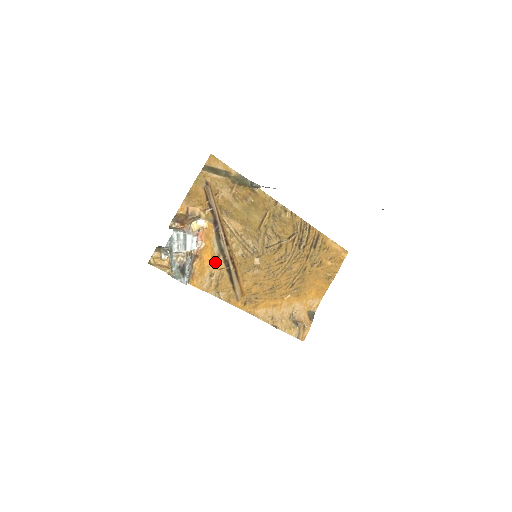
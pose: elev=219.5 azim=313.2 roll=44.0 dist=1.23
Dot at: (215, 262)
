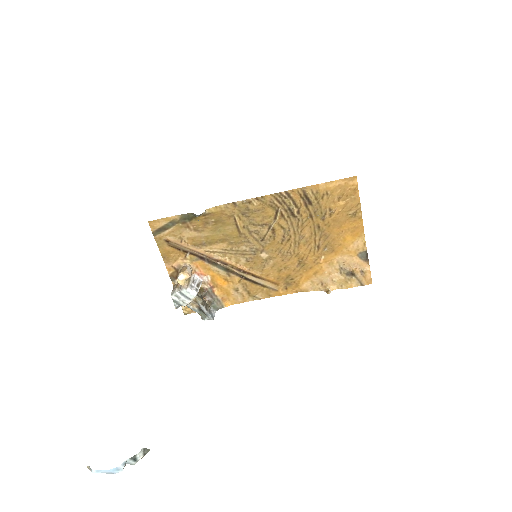
Dot at: (230, 280)
